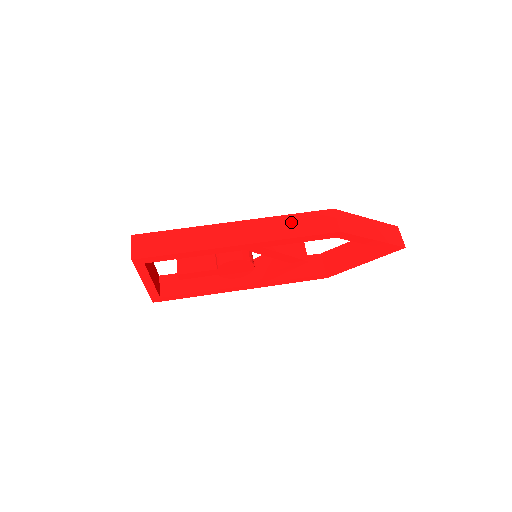
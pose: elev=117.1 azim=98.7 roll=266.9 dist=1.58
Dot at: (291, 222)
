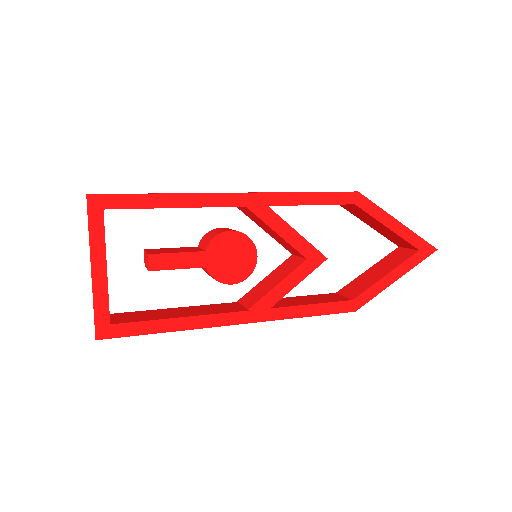
Dot at: occluded
